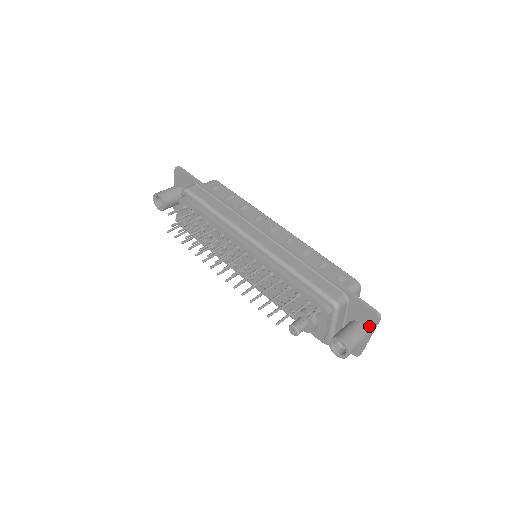
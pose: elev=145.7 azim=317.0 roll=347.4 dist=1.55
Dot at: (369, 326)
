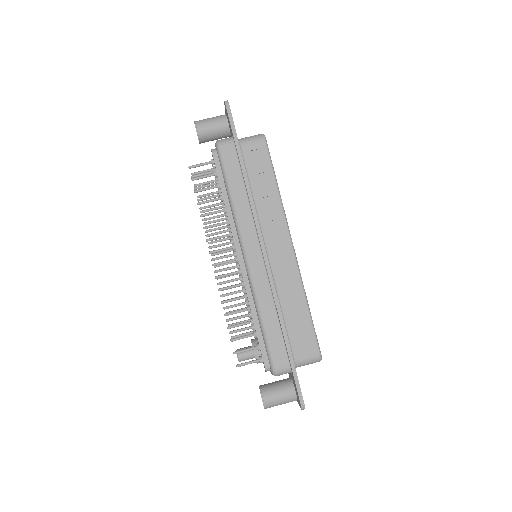
Dot at: (298, 400)
